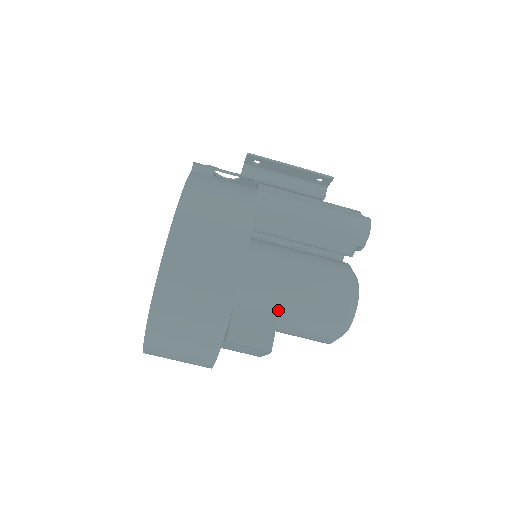
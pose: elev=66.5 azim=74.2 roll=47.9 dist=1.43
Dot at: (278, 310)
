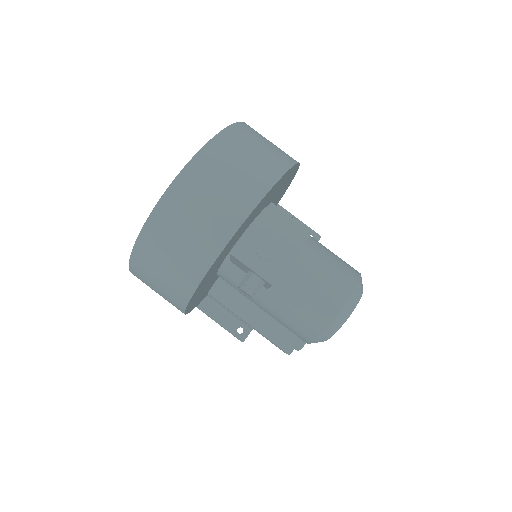
Dot at: occluded
